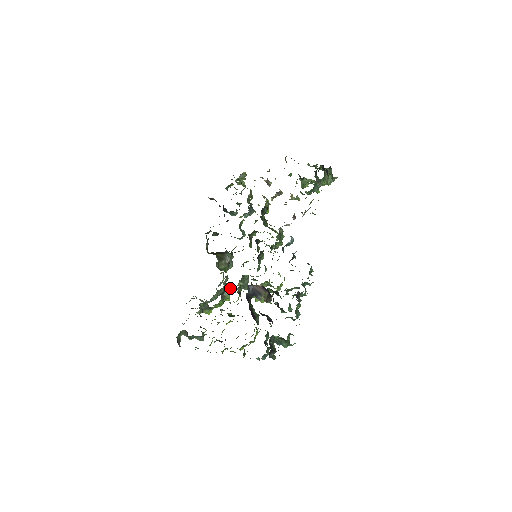
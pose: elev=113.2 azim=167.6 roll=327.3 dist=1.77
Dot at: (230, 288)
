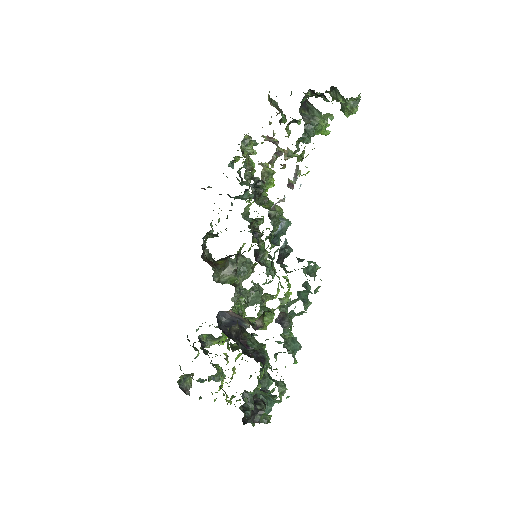
Dot at: occluded
